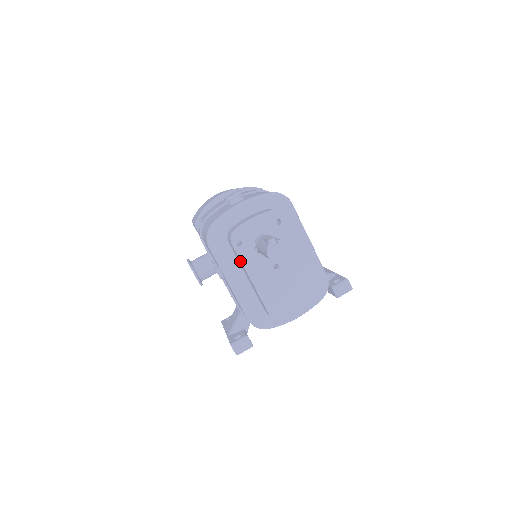
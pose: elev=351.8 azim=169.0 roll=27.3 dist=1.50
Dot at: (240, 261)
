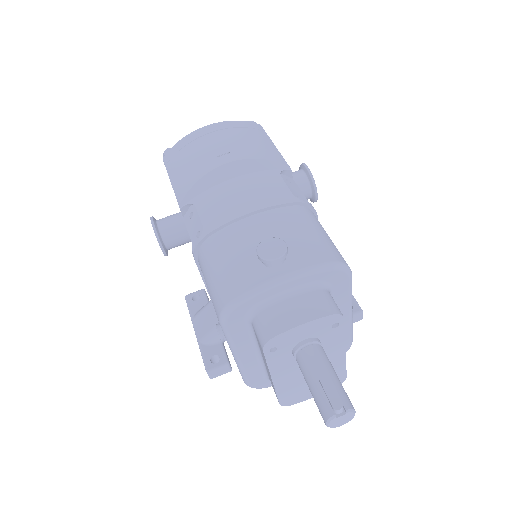
Dot at: (265, 360)
